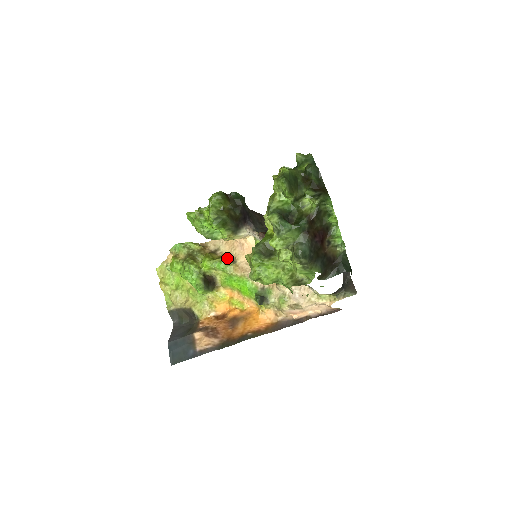
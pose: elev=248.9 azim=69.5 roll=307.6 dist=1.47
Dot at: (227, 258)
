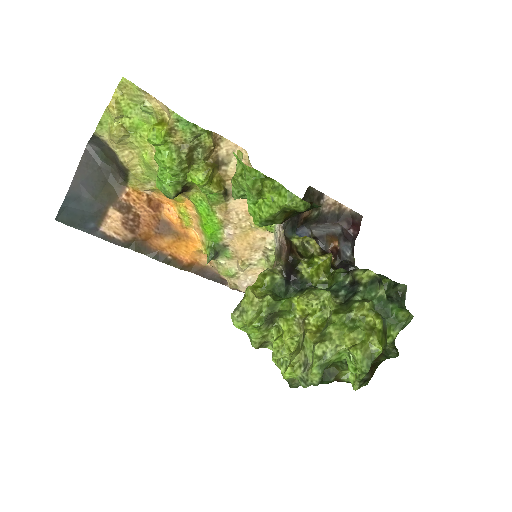
Dot at: (225, 186)
